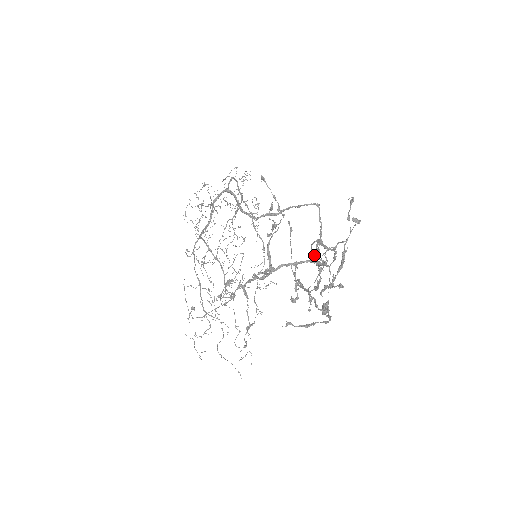
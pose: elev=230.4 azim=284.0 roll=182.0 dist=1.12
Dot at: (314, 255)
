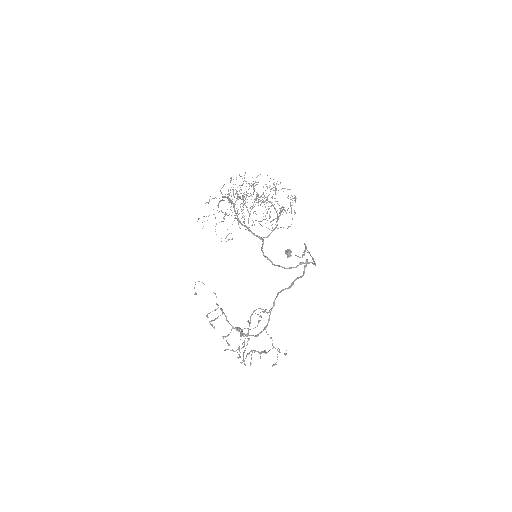
Dot at: occluded
